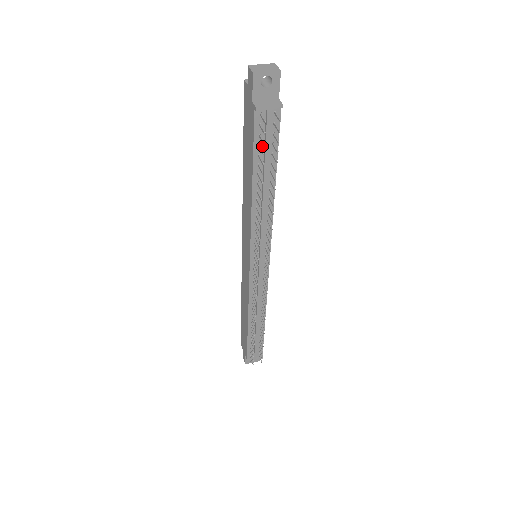
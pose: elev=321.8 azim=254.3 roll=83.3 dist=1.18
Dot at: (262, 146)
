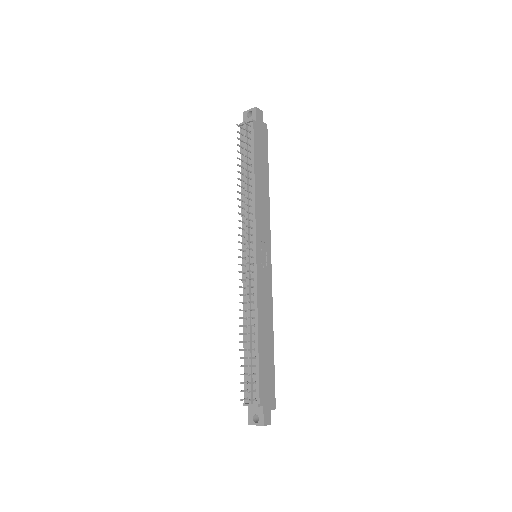
Dot at: occluded
